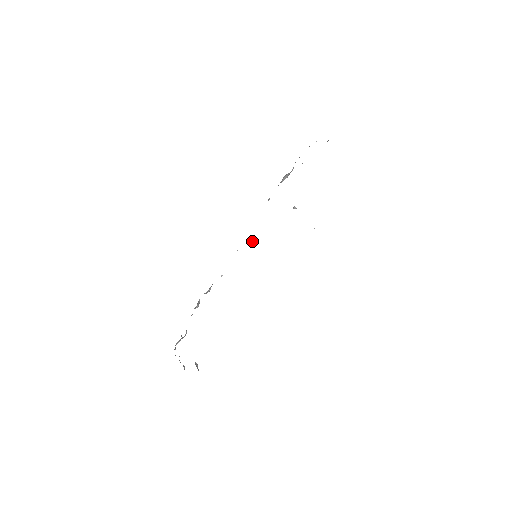
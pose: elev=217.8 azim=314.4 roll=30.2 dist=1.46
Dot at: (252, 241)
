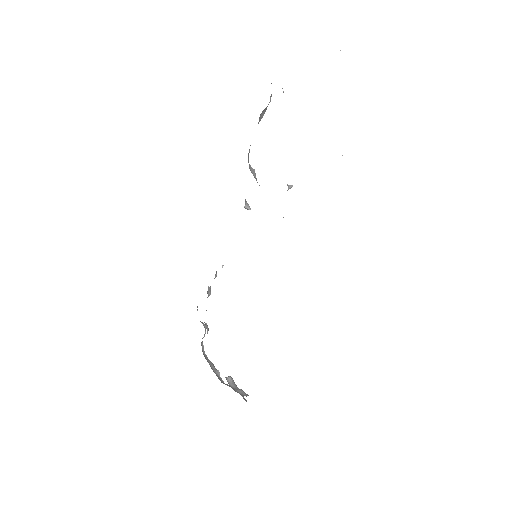
Dot at: occluded
